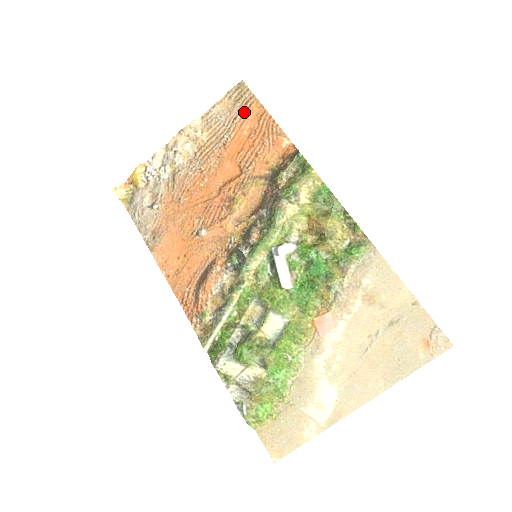
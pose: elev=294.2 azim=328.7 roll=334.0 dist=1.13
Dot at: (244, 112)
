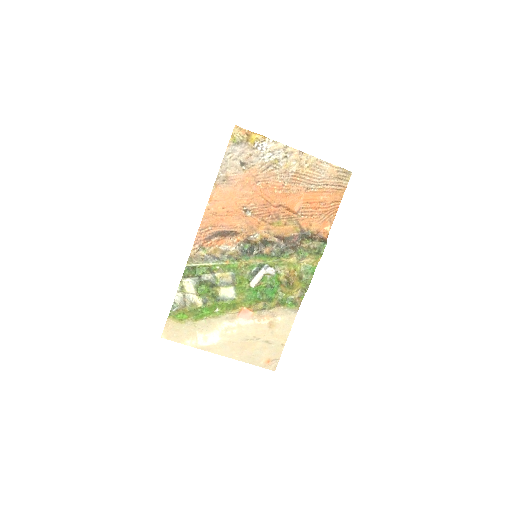
Dot at: (333, 188)
